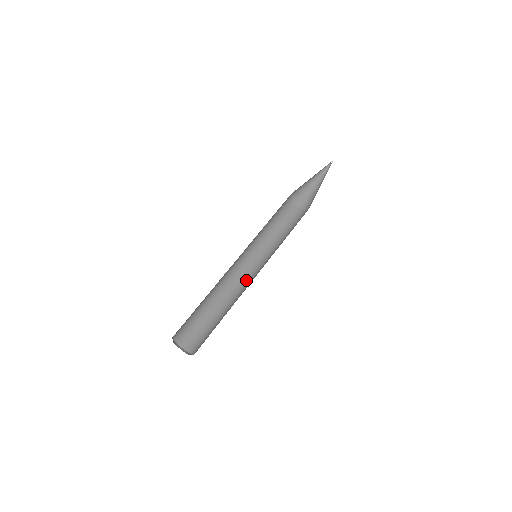
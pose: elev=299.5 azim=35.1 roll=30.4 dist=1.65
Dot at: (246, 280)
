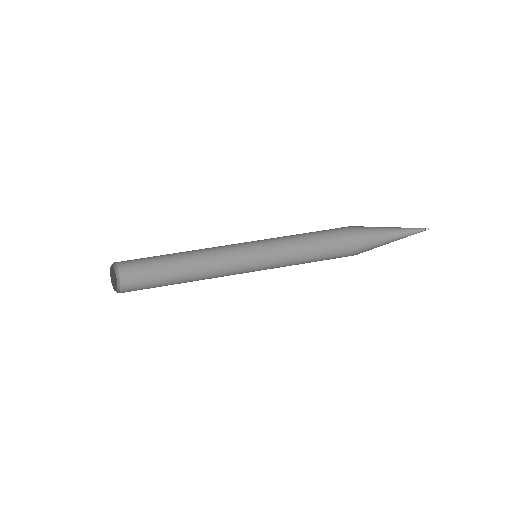
Dot at: (228, 261)
